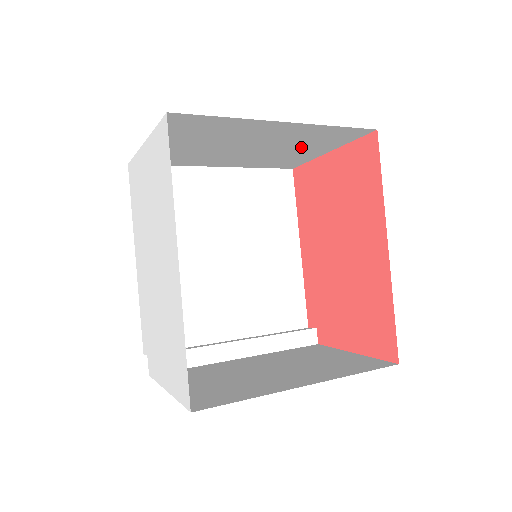
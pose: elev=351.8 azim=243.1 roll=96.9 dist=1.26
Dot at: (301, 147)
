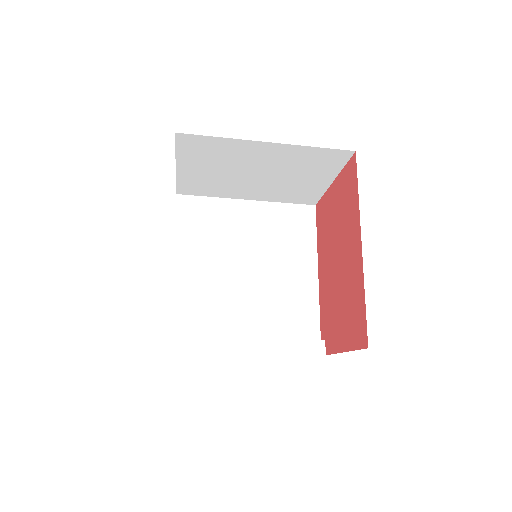
Dot at: (303, 175)
